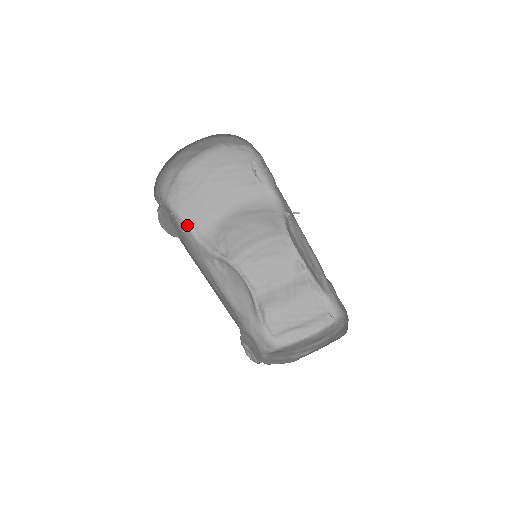
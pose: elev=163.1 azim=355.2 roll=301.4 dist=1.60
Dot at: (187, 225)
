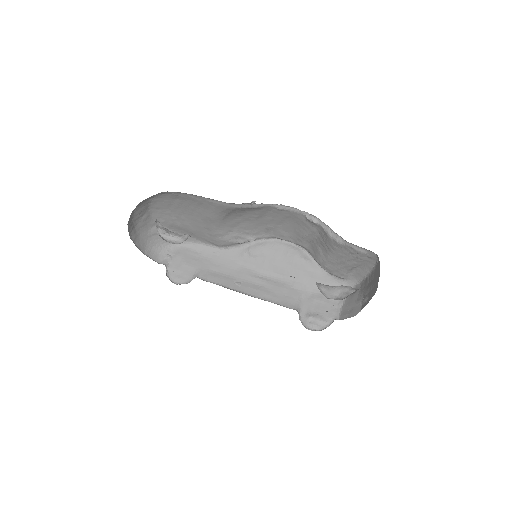
Dot at: (205, 244)
